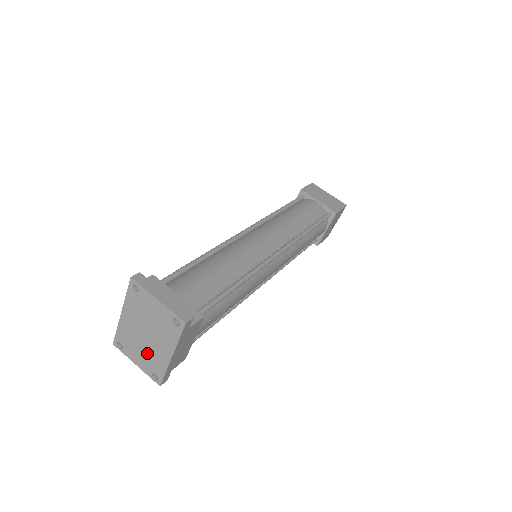
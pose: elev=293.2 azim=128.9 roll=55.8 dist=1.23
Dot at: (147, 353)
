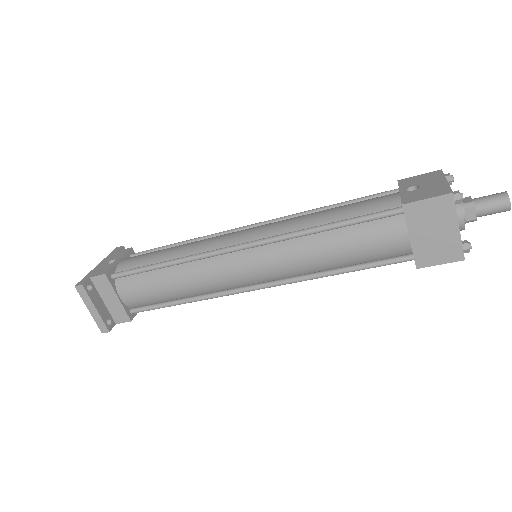
Dot at: occluded
